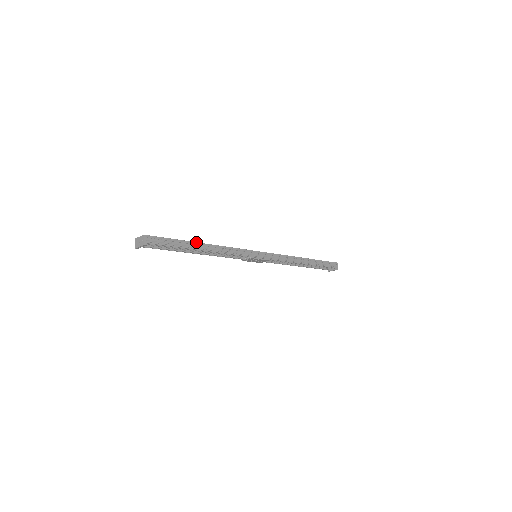
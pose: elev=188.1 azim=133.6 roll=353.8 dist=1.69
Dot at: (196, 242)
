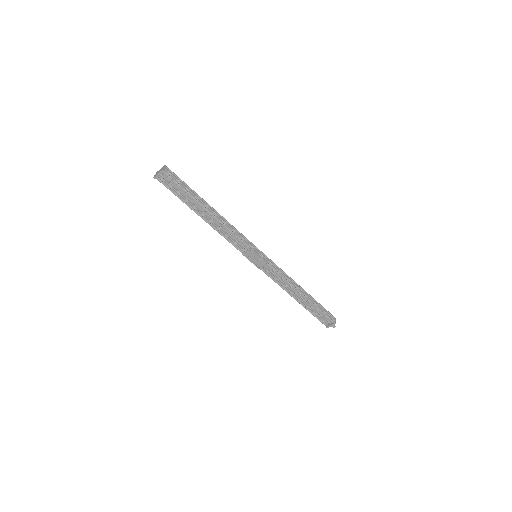
Dot at: occluded
